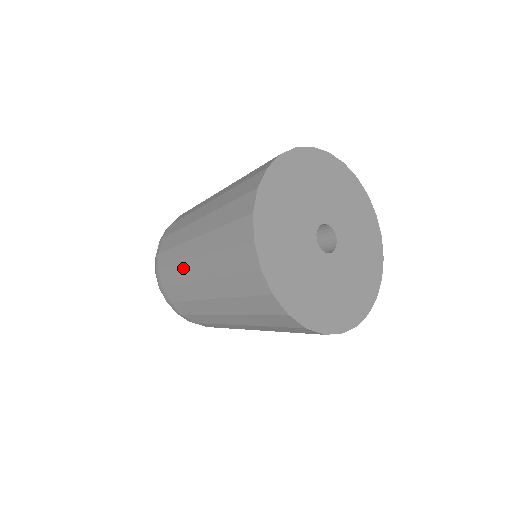
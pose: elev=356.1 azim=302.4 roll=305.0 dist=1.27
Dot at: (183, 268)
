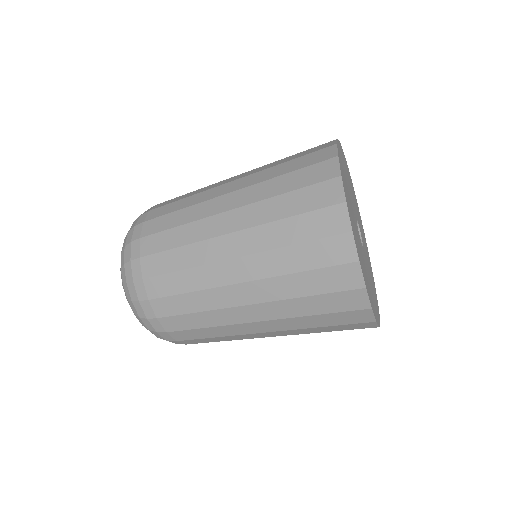
Dot at: (203, 271)
